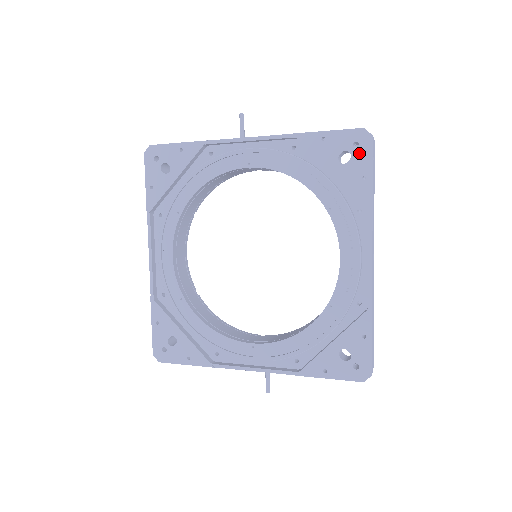
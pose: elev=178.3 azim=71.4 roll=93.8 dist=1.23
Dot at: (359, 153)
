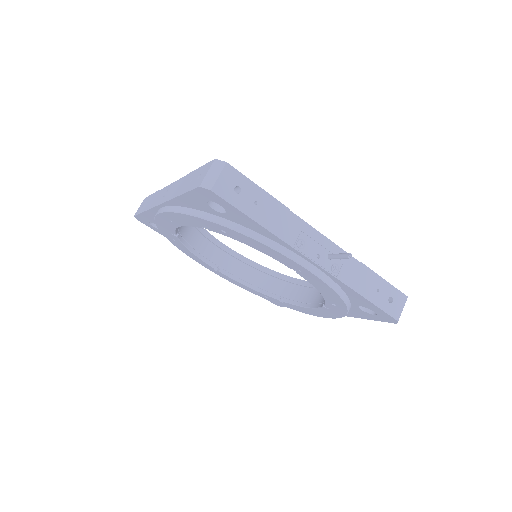
Dot at: occluded
